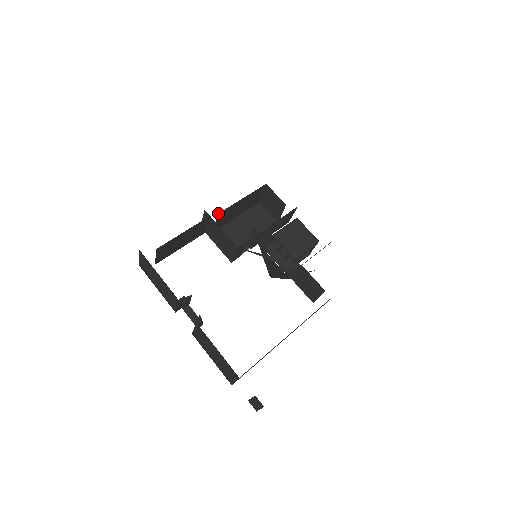
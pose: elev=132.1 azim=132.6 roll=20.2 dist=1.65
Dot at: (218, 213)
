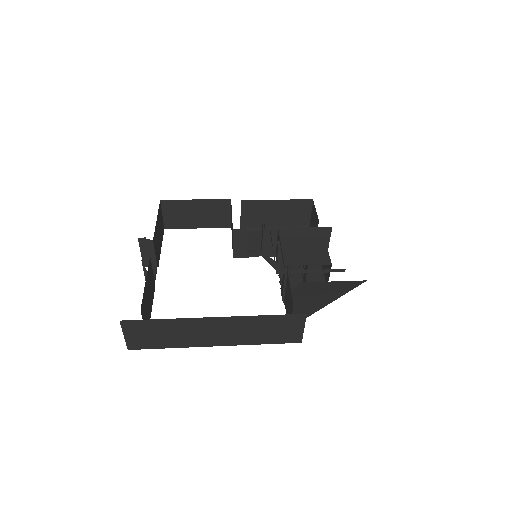
Dot at: (241, 200)
